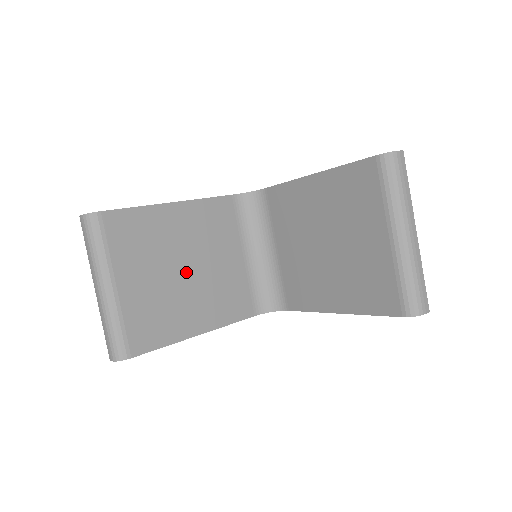
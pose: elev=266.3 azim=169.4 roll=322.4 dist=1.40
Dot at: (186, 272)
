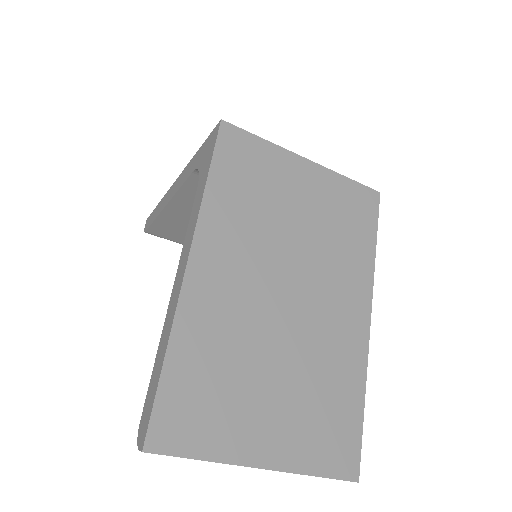
Dot at: occluded
